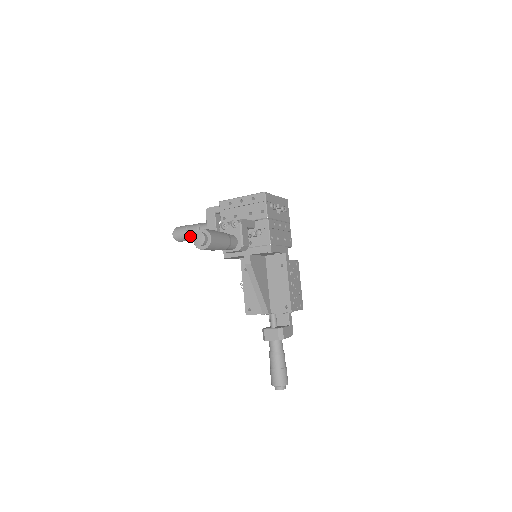
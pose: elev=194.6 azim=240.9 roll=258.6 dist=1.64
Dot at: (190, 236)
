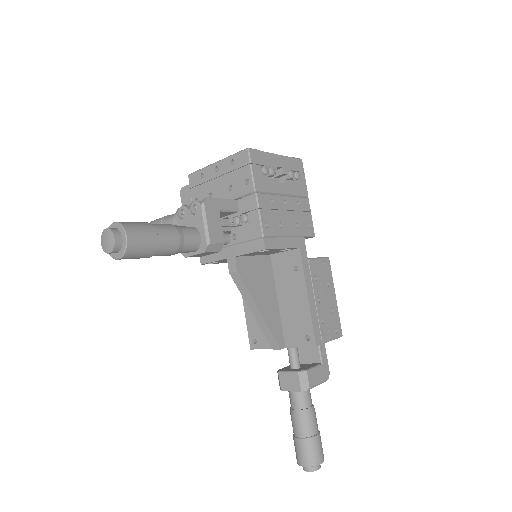
Dot at: occluded
